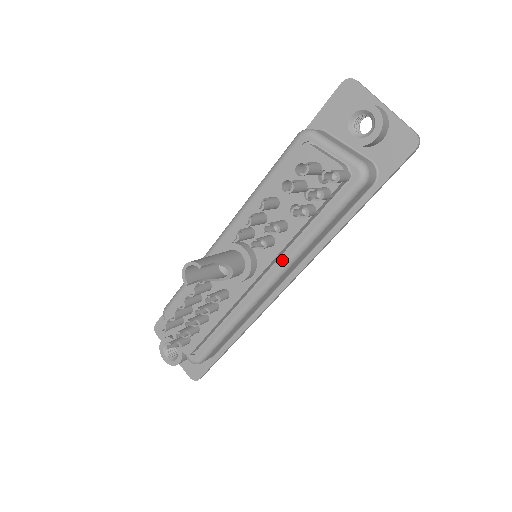
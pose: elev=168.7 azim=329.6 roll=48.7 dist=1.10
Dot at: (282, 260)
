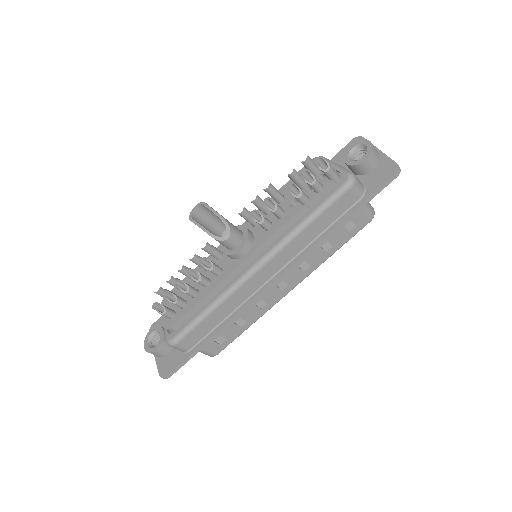
Dot at: (273, 244)
